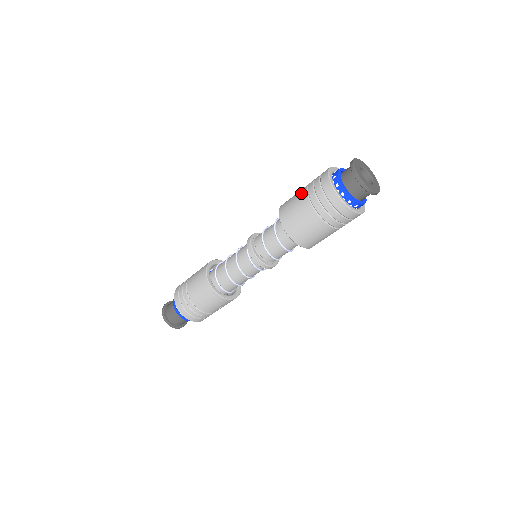
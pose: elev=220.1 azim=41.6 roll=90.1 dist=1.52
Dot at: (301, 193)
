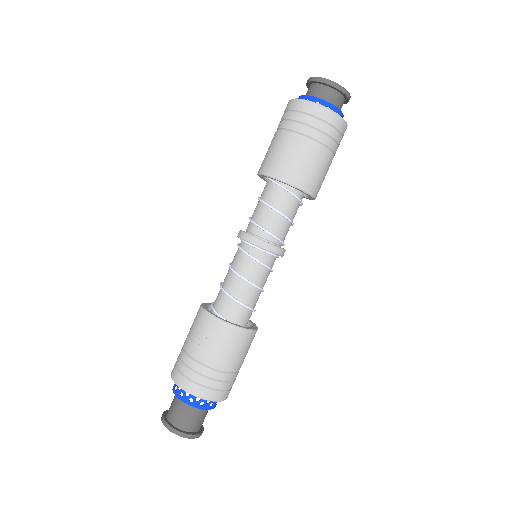
Dot at: occluded
